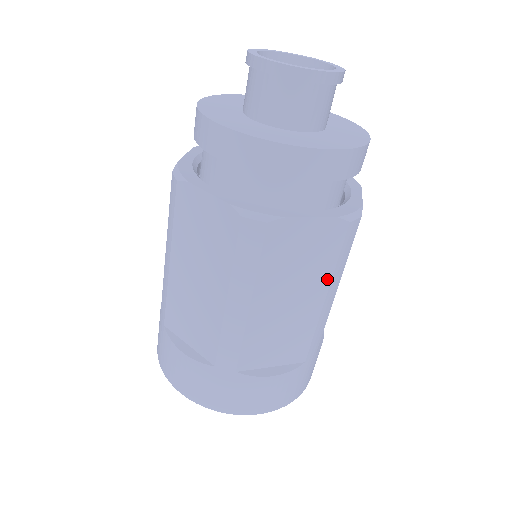
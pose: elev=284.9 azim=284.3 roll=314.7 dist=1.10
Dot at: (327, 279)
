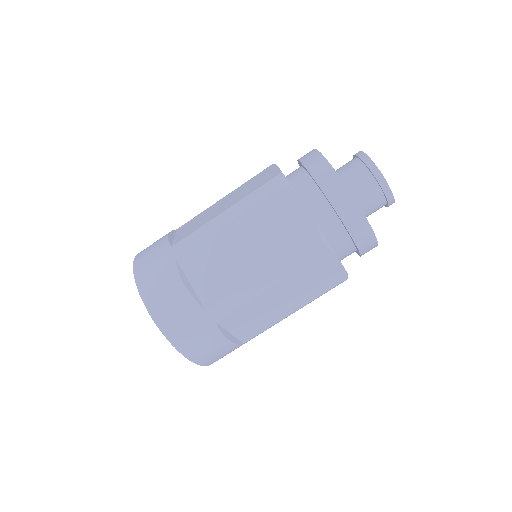
Dot at: (276, 260)
